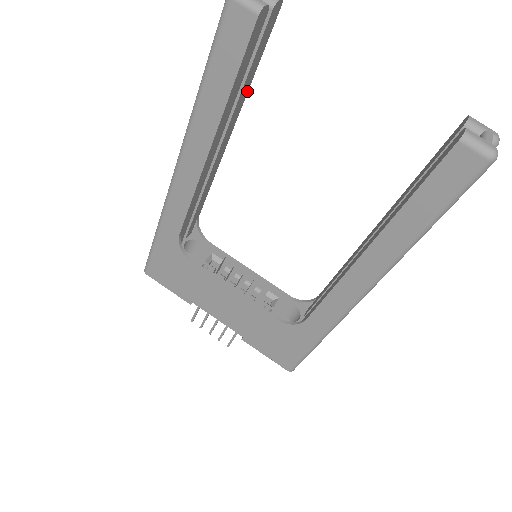
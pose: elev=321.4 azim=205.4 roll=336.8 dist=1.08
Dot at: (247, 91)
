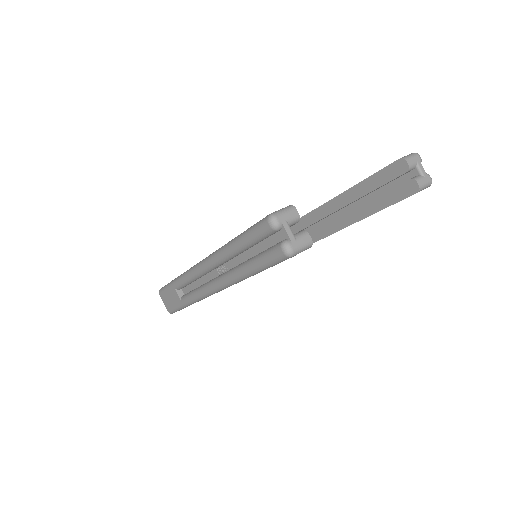
Dot at: occluded
